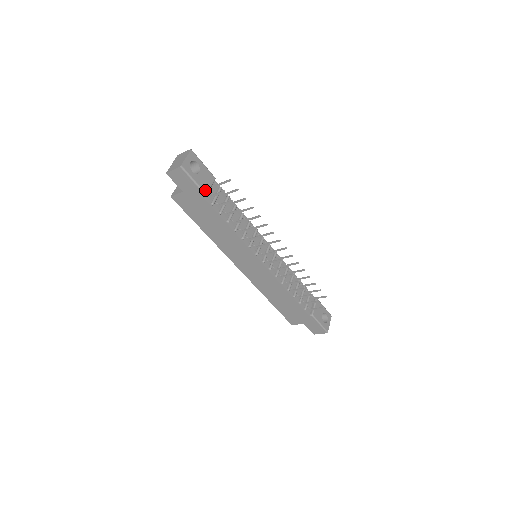
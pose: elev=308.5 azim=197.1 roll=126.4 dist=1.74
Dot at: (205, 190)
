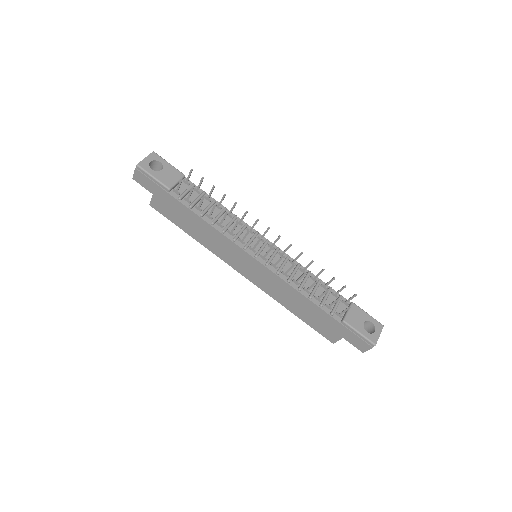
Dot at: (168, 185)
